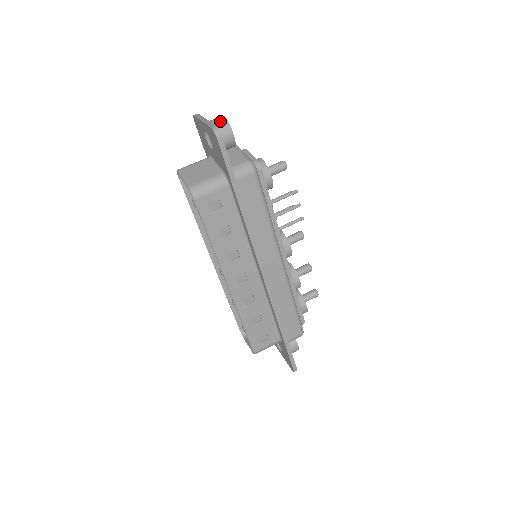
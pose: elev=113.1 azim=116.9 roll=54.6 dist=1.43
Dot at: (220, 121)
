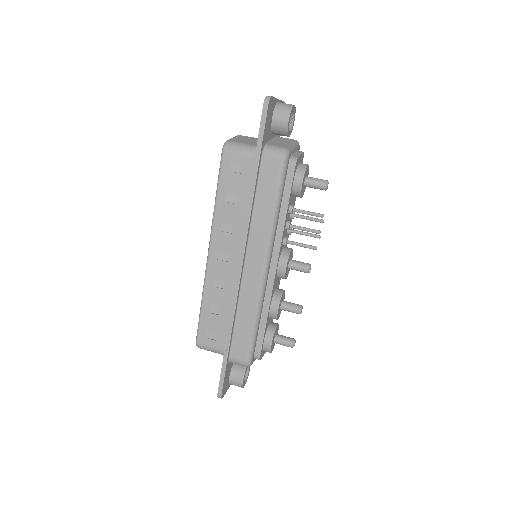
Dot at: (287, 105)
